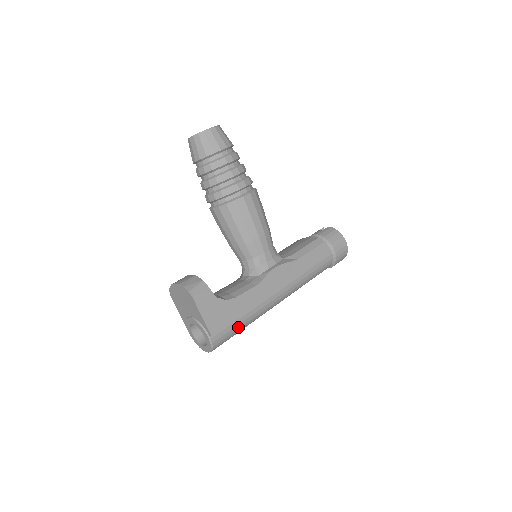
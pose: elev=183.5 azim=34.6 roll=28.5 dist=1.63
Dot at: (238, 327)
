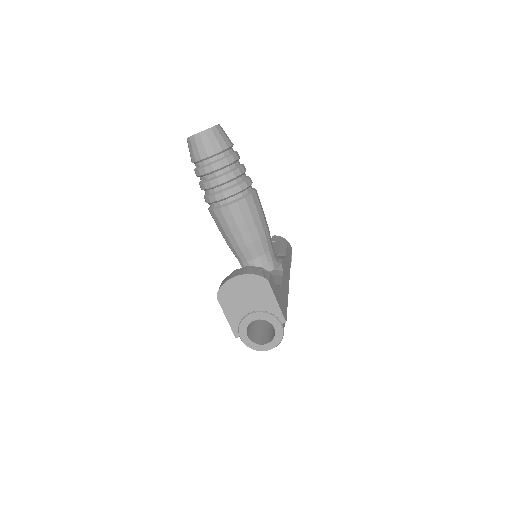
Dot at: occluded
